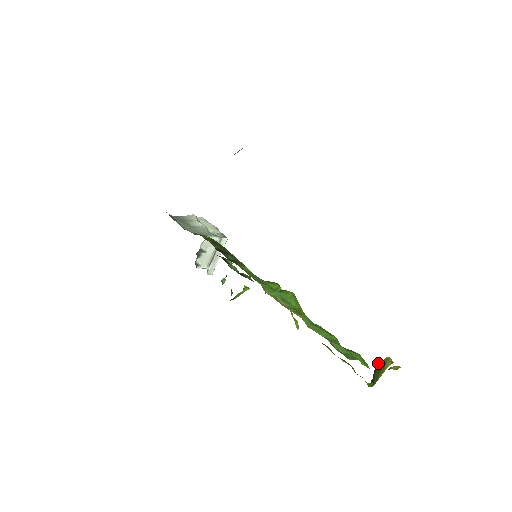
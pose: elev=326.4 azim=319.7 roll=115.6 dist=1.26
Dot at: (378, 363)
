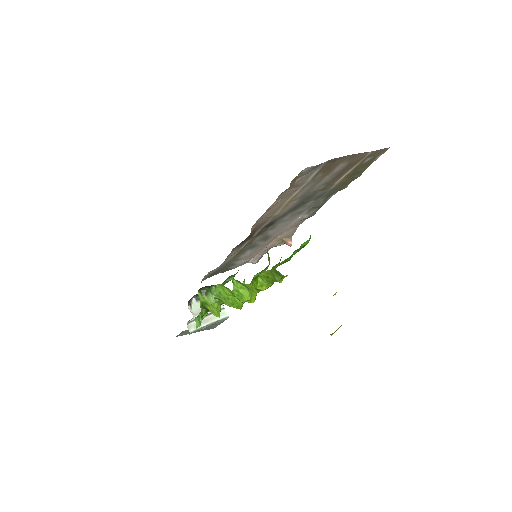
Dot at: occluded
